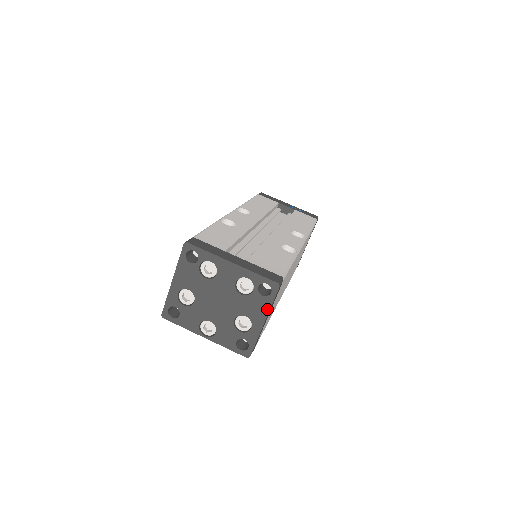
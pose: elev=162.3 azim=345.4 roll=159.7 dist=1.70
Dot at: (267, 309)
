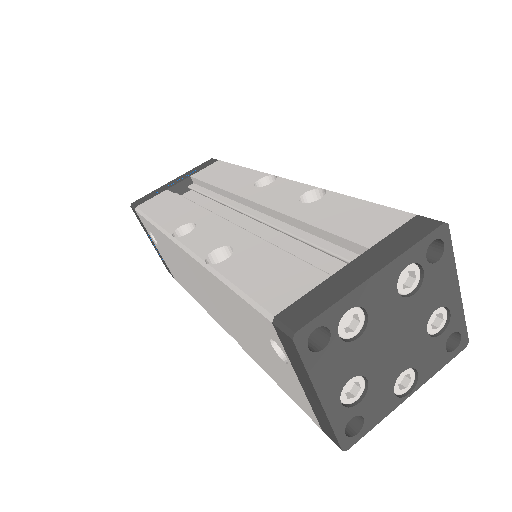
Dot at: (452, 269)
